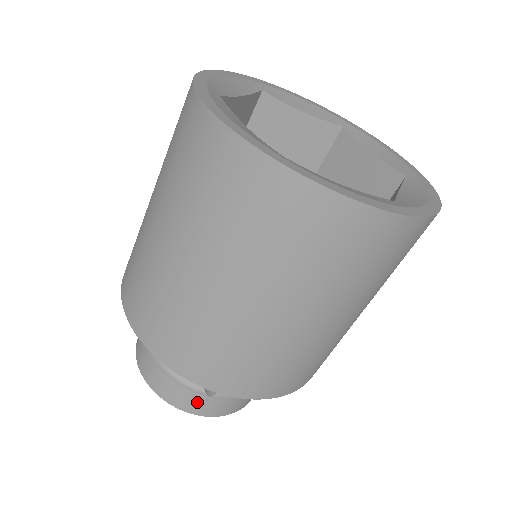
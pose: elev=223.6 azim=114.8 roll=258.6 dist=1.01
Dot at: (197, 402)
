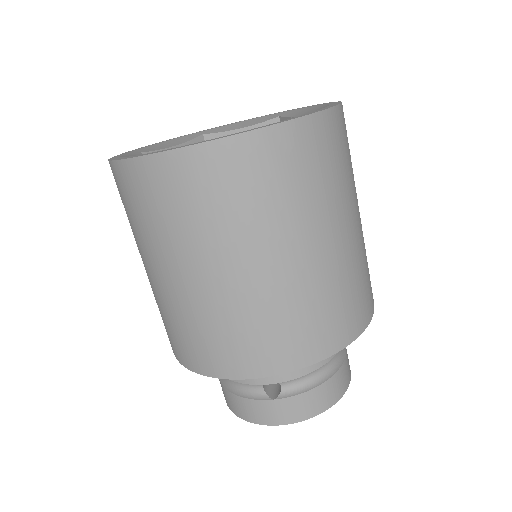
Dot at: (268, 410)
